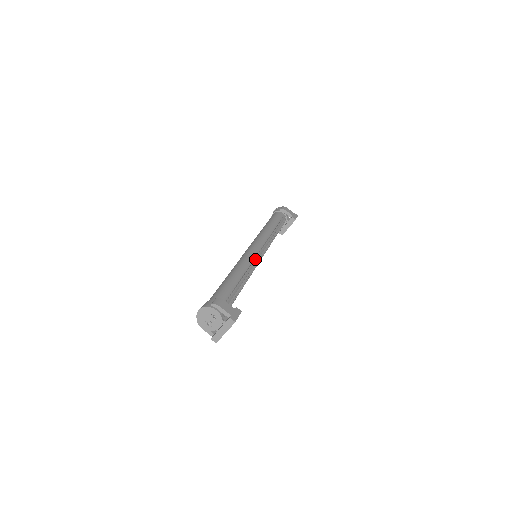
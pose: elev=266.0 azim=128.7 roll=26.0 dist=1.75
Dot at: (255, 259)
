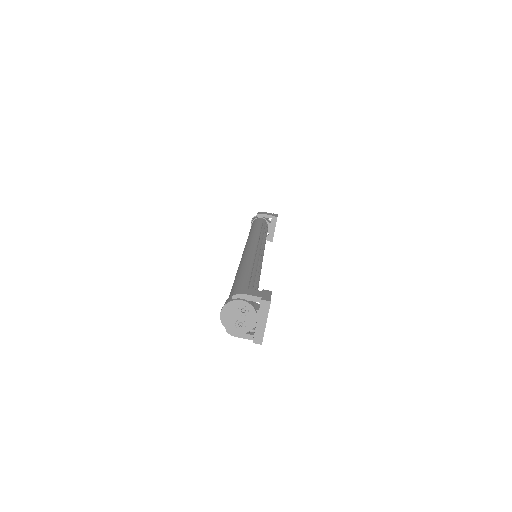
Dot at: (256, 254)
